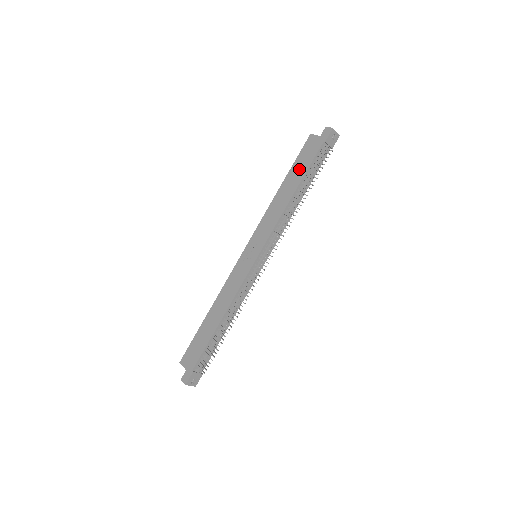
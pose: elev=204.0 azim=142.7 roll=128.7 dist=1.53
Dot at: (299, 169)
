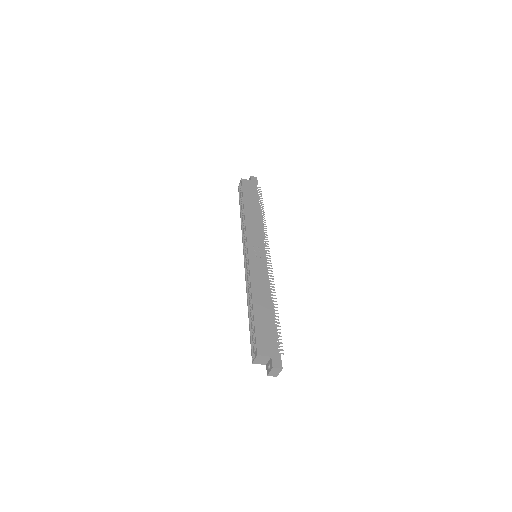
Dot at: (251, 198)
